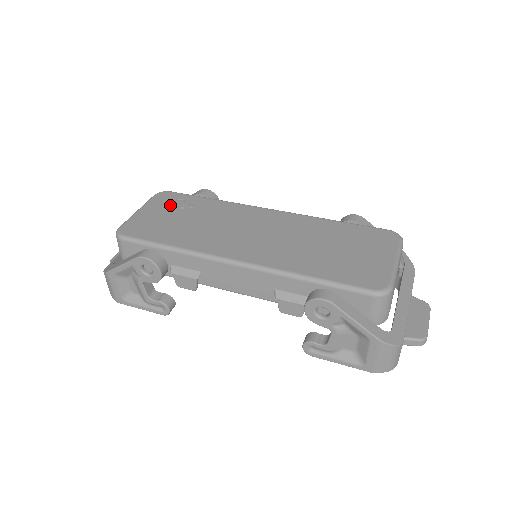
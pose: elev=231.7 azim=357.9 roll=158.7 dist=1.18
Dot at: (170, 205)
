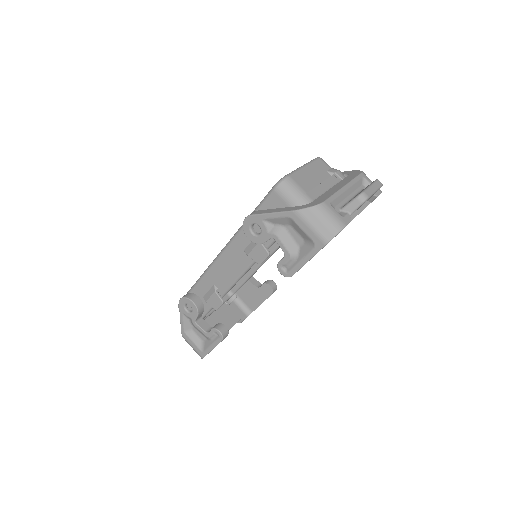
Dot at: occluded
